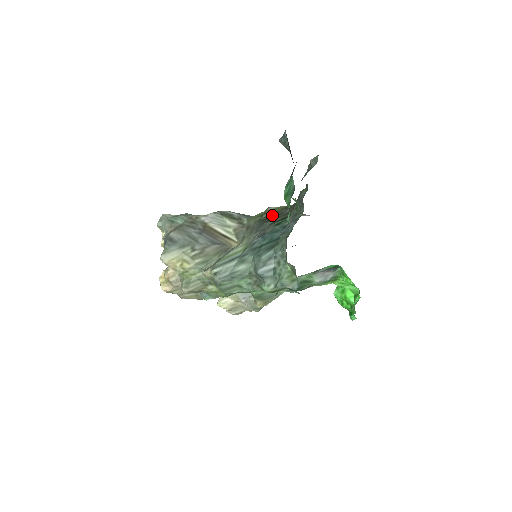
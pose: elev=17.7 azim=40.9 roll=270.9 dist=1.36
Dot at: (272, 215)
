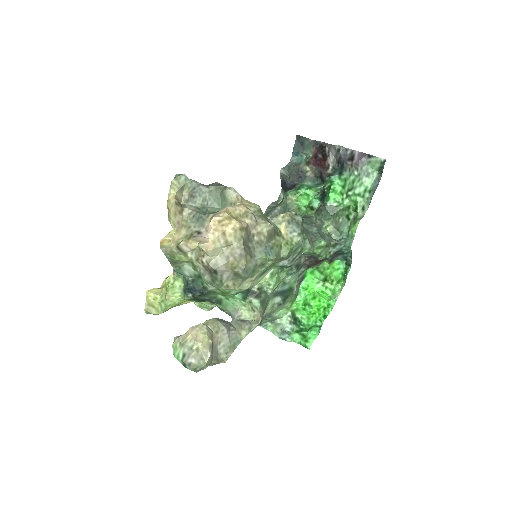
Dot at: occluded
